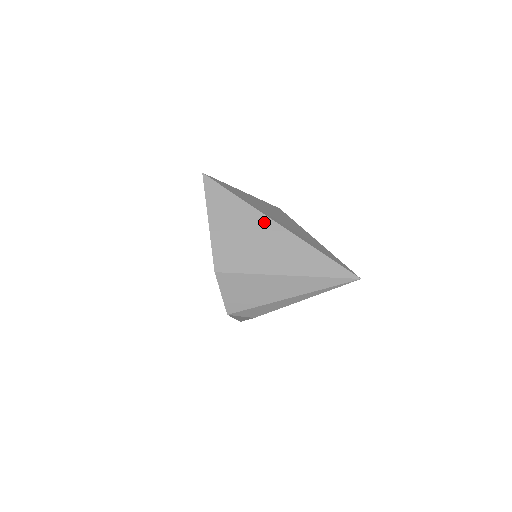
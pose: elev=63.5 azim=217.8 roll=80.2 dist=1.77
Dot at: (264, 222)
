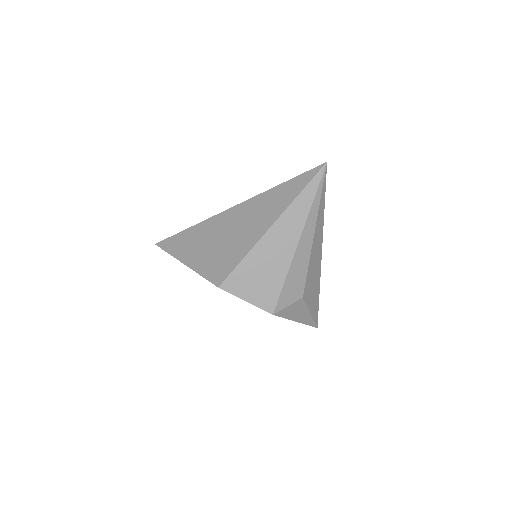
Dot at: (222, 218)
